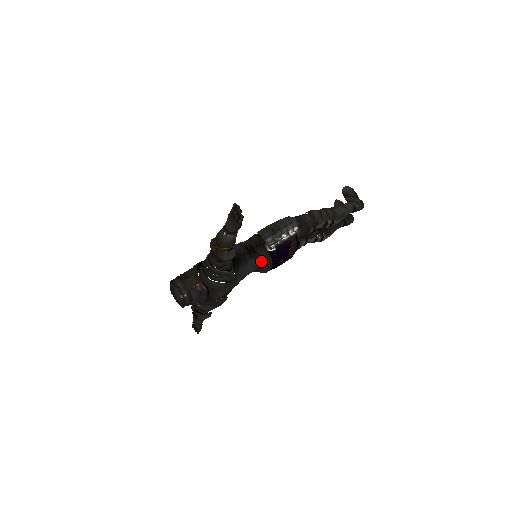
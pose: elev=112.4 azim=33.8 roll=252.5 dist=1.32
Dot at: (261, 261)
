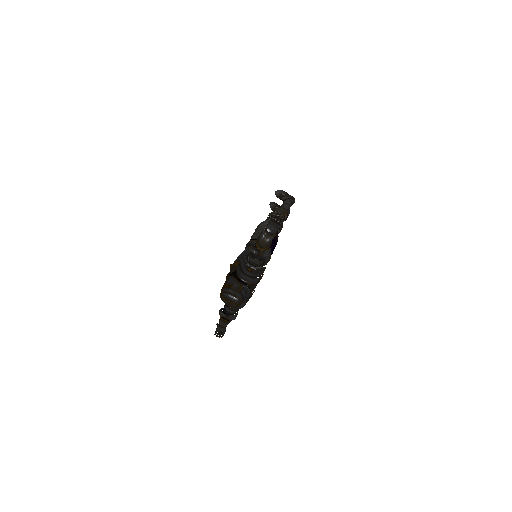
Dot at: occluded
